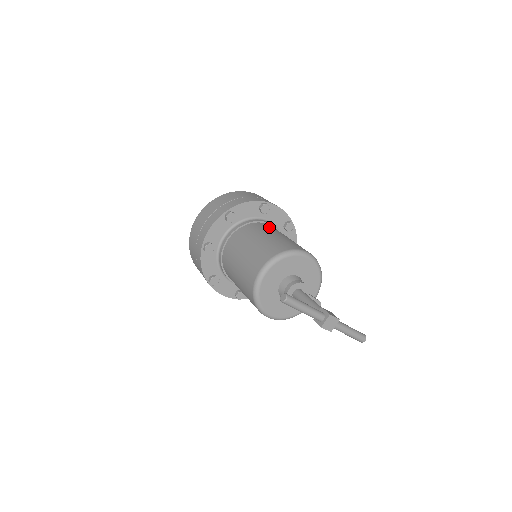
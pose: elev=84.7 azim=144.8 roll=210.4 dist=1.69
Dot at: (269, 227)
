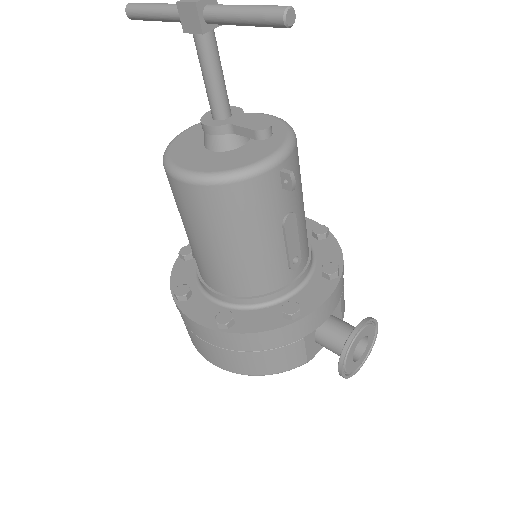
Dot at: occluded
